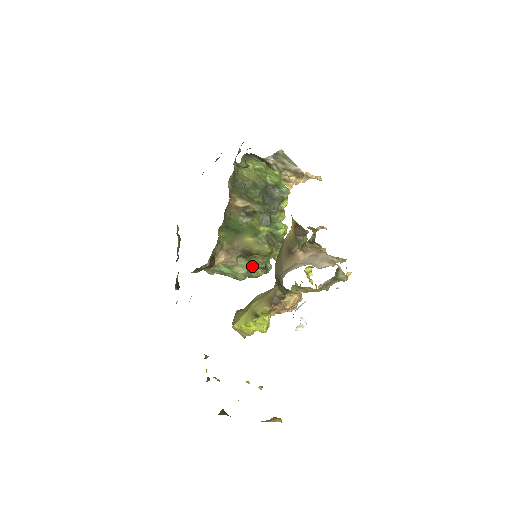
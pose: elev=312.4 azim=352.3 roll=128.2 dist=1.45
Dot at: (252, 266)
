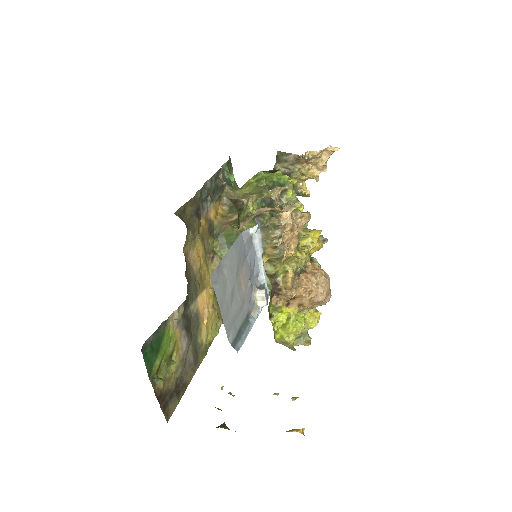
Dot at: occluded
